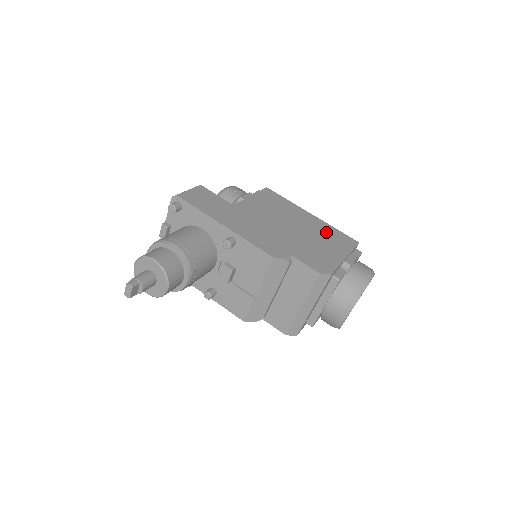
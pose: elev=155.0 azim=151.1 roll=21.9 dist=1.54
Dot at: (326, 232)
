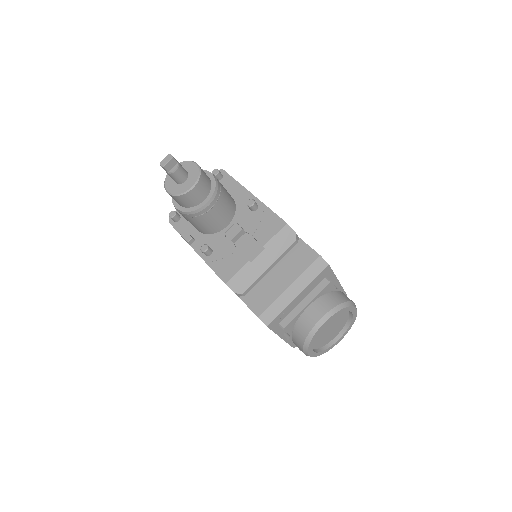
Dot at: occluded
